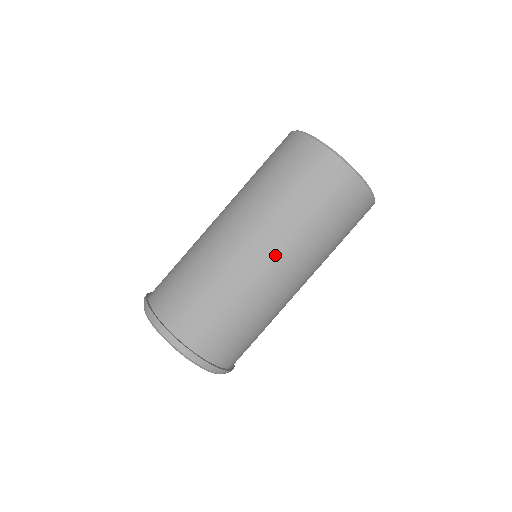
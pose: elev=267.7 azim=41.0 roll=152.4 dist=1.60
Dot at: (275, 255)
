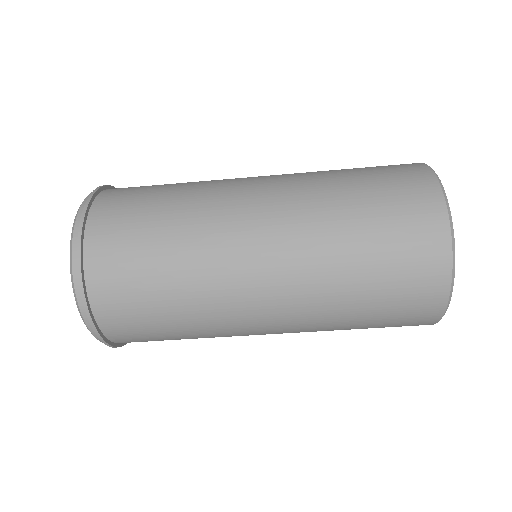
Dot at: occluded
